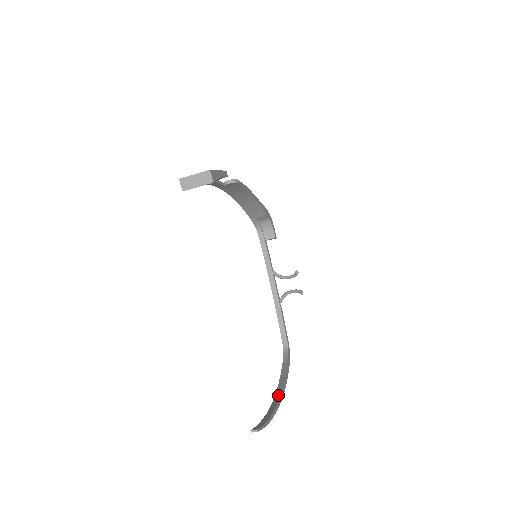
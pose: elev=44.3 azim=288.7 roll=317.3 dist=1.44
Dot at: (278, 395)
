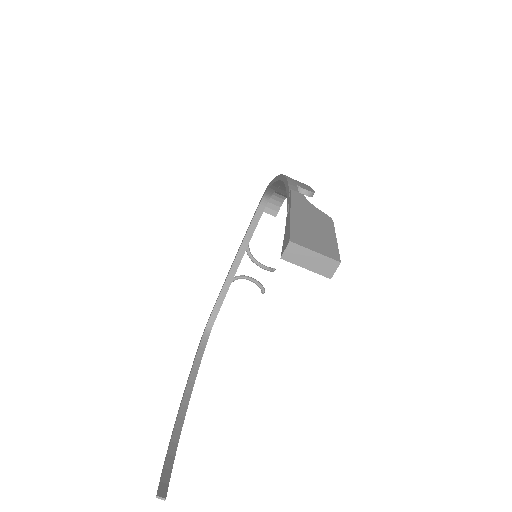
Dot at: (185, 405)
